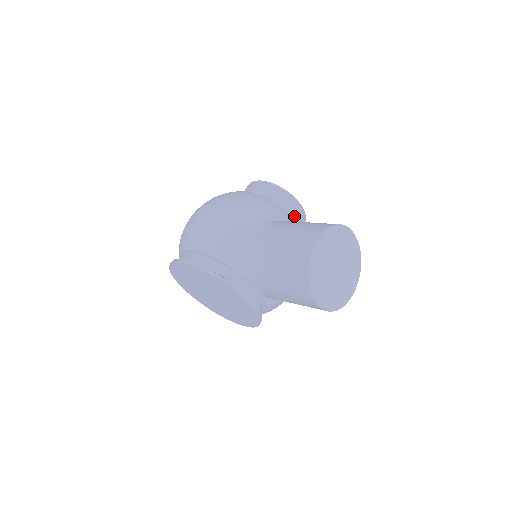
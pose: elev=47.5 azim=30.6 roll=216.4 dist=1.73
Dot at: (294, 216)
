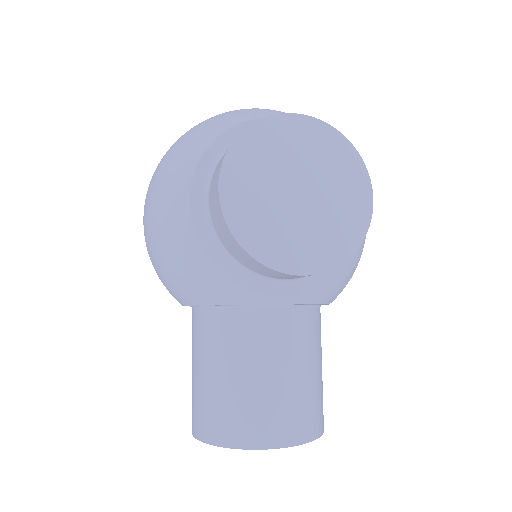
Dot at: (288, 277)
